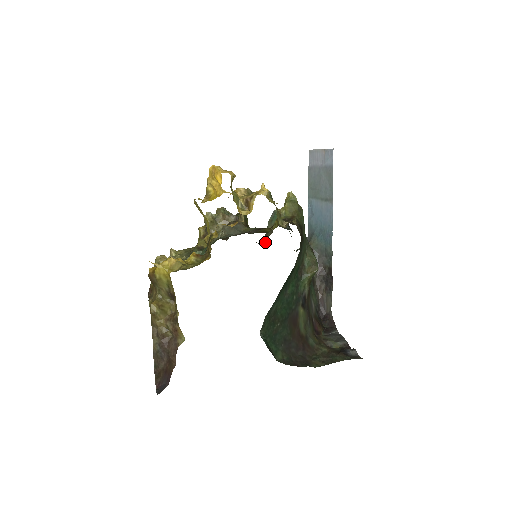
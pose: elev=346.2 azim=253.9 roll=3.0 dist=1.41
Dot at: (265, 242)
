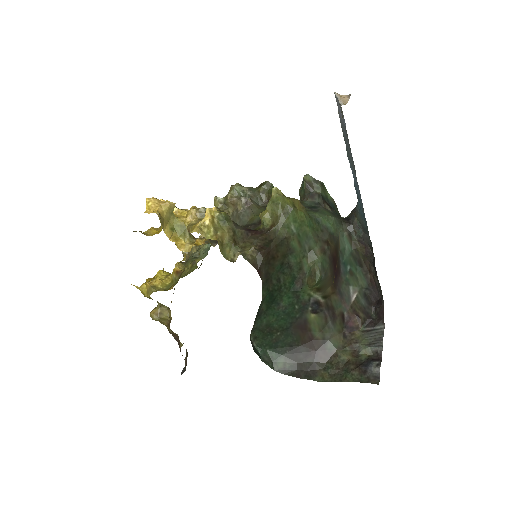
Dot at: occluded
